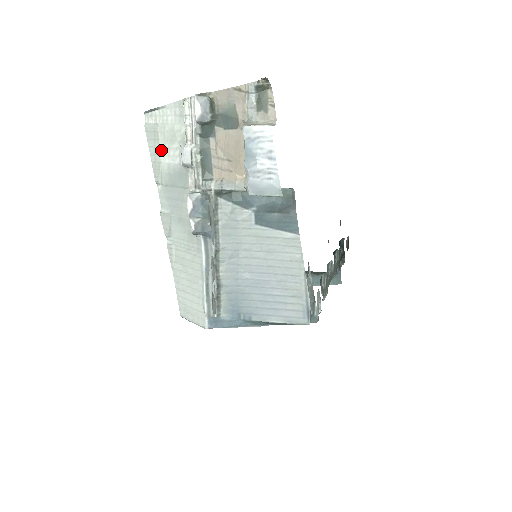
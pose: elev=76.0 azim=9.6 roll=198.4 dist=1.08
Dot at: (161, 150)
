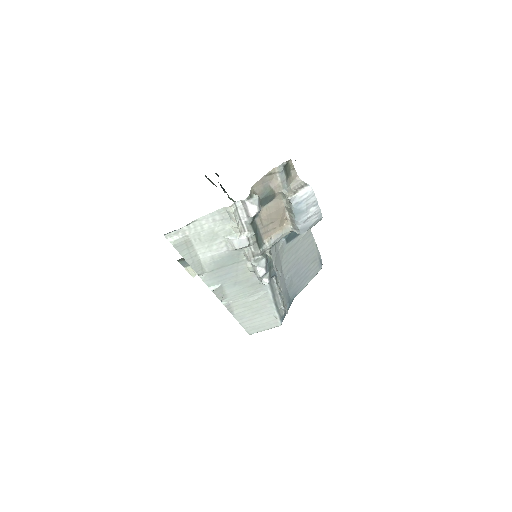
Dot at: (198, 251)
